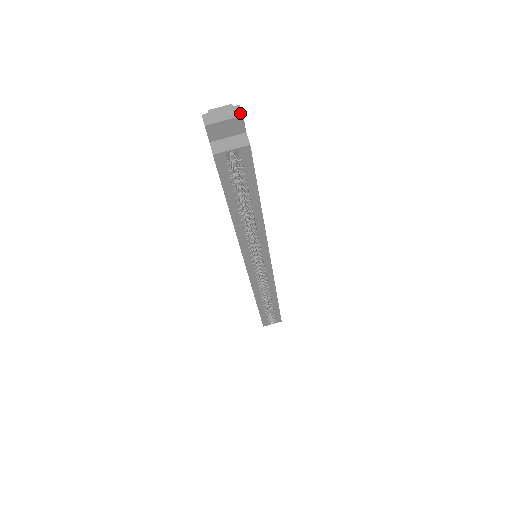
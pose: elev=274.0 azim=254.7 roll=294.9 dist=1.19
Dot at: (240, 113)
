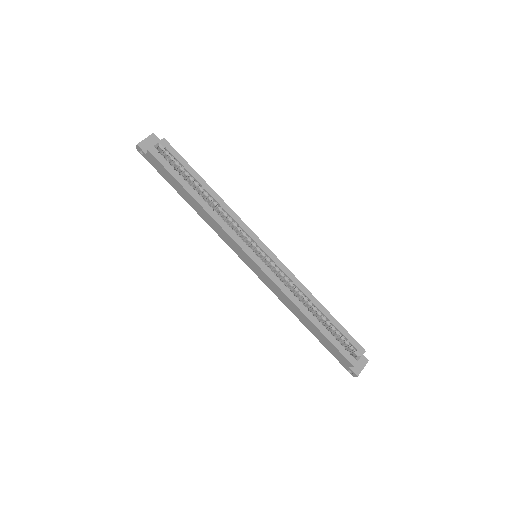
Dot at: (152, 135)
